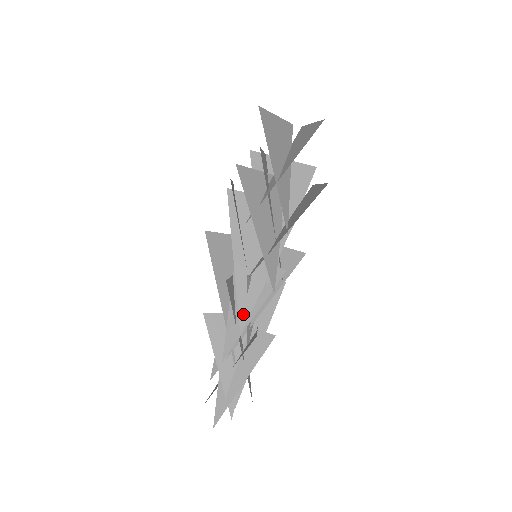
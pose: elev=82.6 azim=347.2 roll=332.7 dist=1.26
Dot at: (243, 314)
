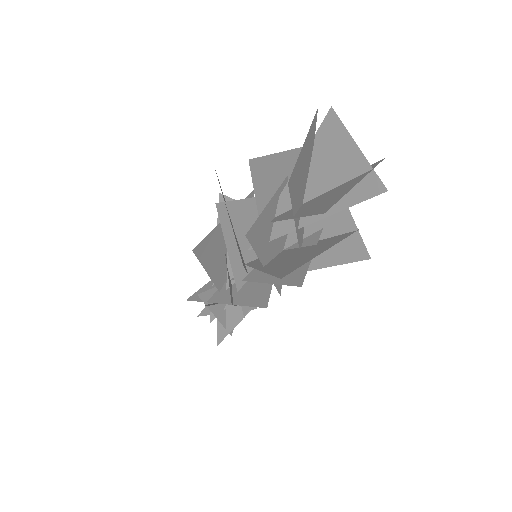
Dot at: occluded
